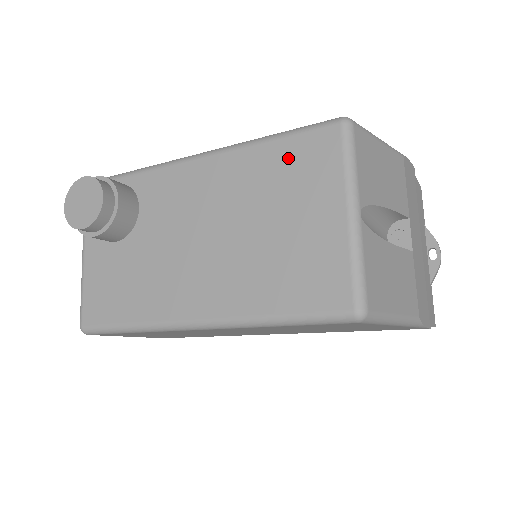
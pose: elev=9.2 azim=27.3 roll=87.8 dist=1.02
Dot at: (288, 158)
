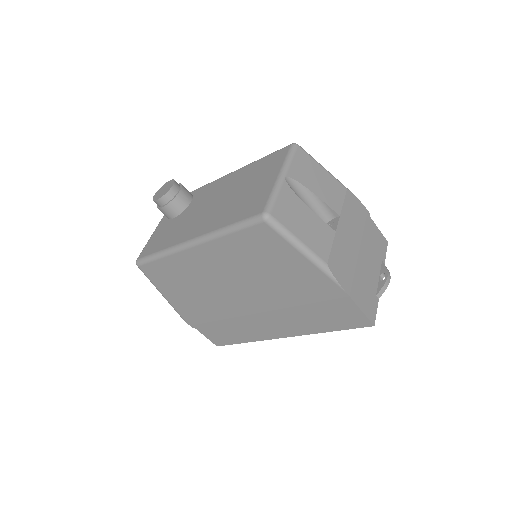
Dot at: (264, 163)
